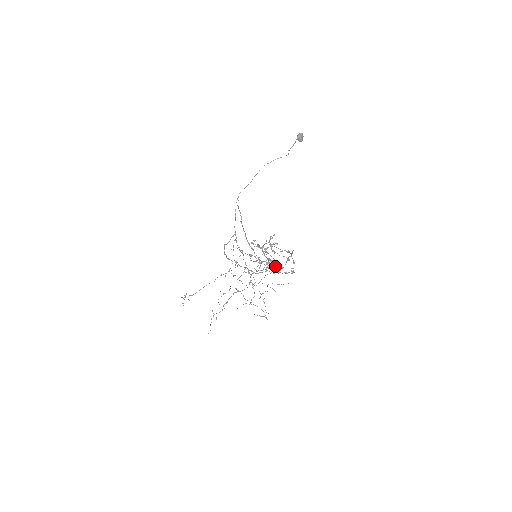
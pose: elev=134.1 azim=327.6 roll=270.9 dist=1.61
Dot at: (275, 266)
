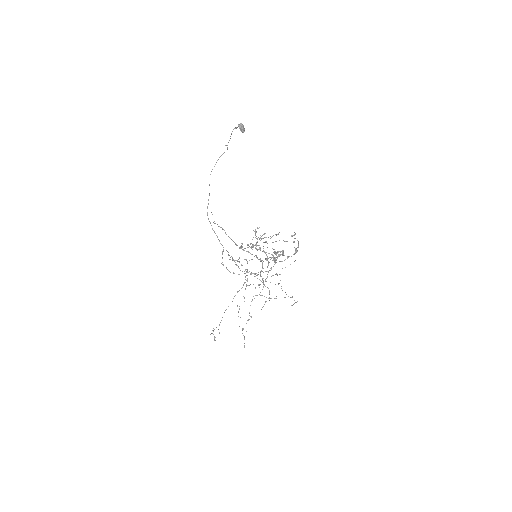
Dot at: occluded
